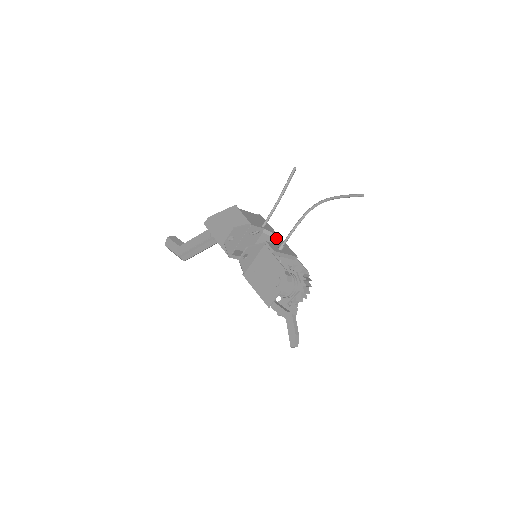
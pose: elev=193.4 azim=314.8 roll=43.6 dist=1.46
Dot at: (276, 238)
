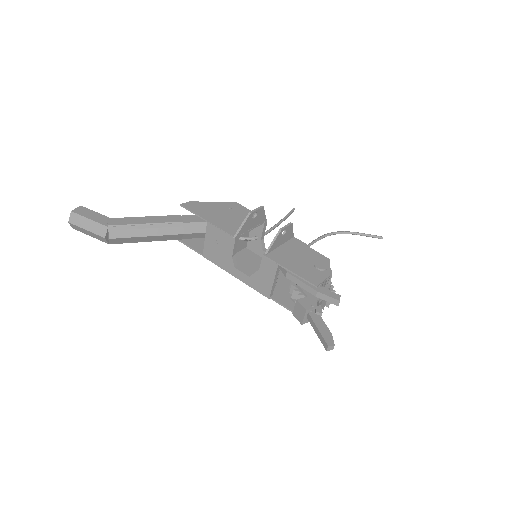
Dot at: occluded
